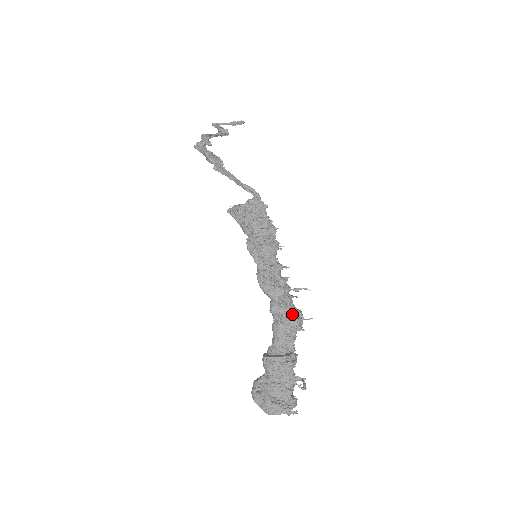
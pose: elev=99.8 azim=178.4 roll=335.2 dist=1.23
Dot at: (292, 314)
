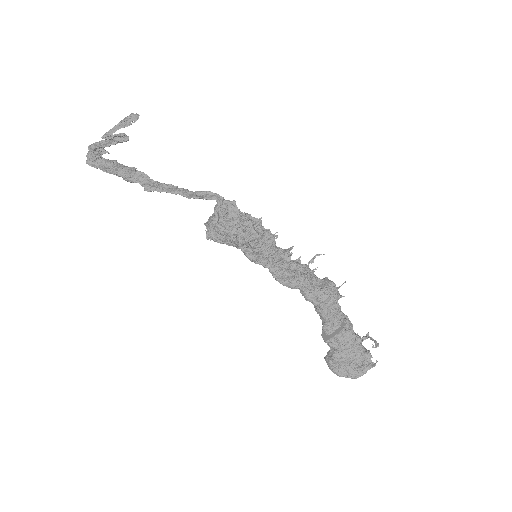
Dot at: (327, 291)
